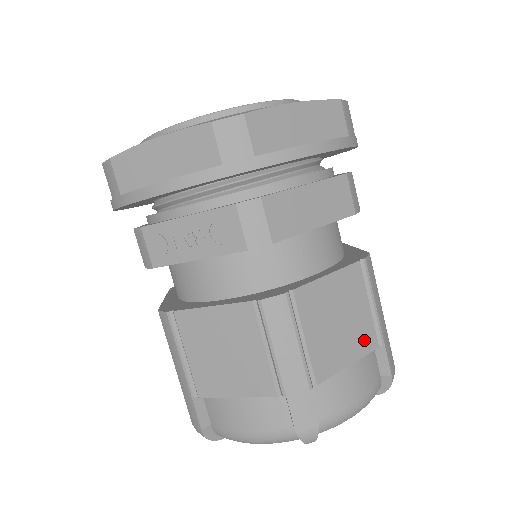
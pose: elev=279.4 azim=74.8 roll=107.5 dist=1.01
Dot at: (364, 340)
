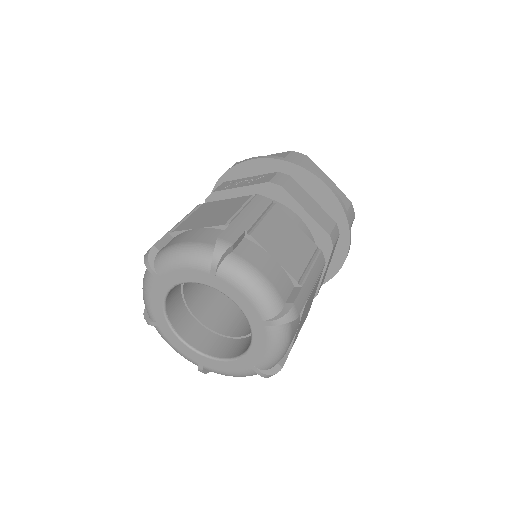
Dot at: (292, 266)
